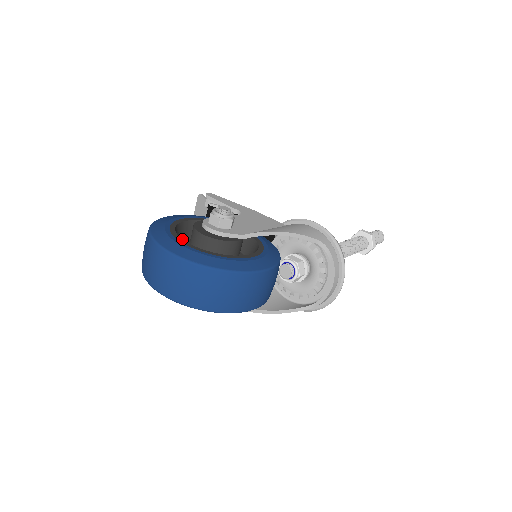
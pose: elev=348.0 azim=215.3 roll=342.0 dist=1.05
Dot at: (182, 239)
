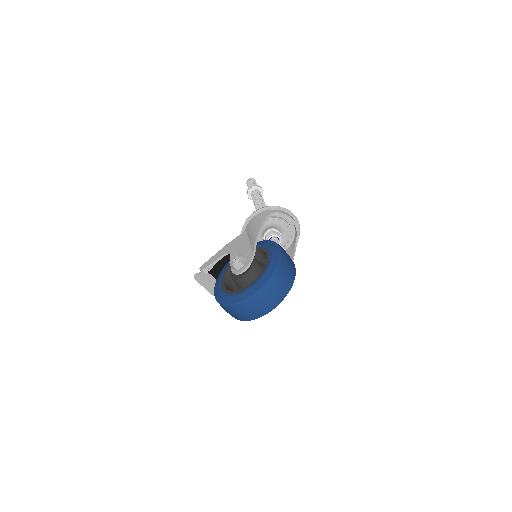
Dot at: (244, 287)
